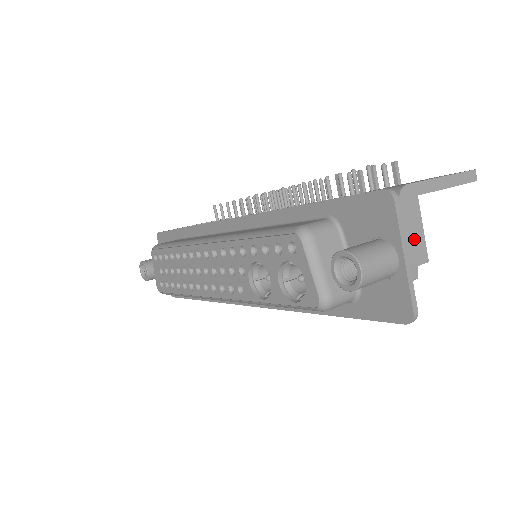
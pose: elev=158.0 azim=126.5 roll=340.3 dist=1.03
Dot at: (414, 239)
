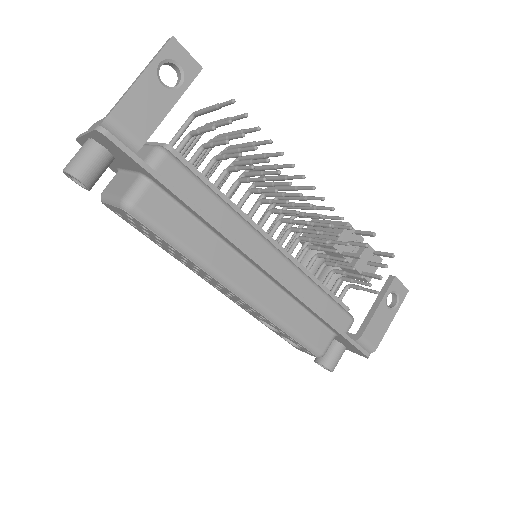
Dot at: occluded
